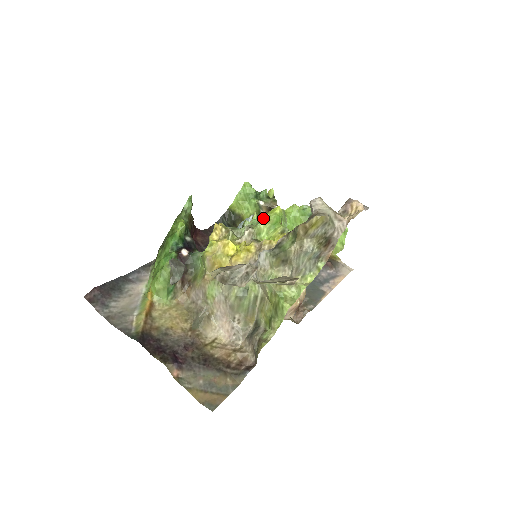
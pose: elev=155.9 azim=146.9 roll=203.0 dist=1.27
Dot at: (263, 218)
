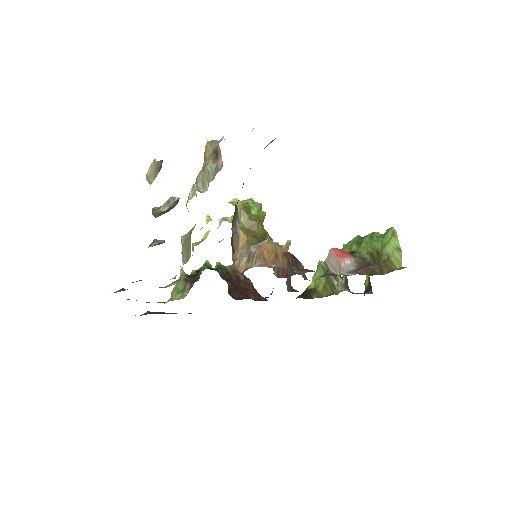
Dot at: occluded
